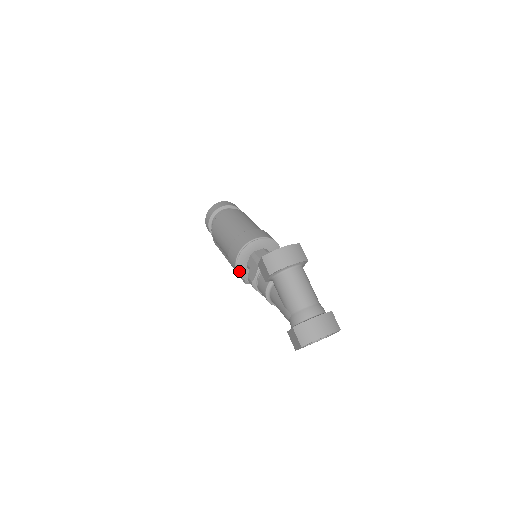
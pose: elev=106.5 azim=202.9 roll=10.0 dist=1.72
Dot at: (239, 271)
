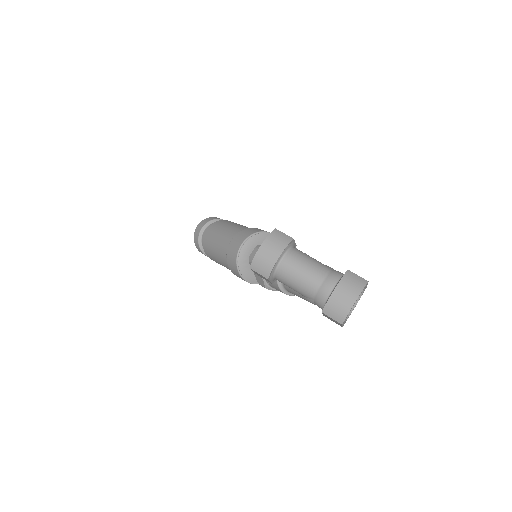
Dot at: (251, 281)
